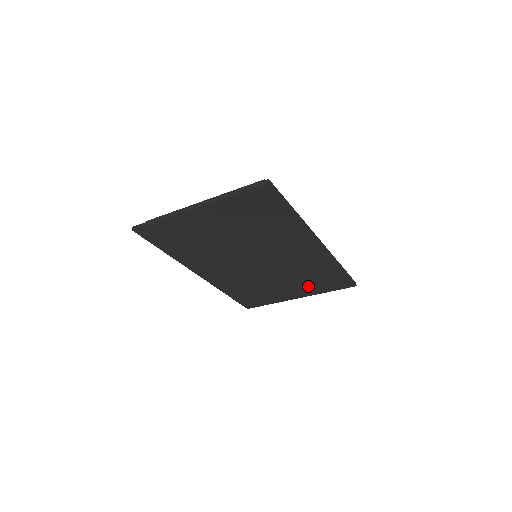
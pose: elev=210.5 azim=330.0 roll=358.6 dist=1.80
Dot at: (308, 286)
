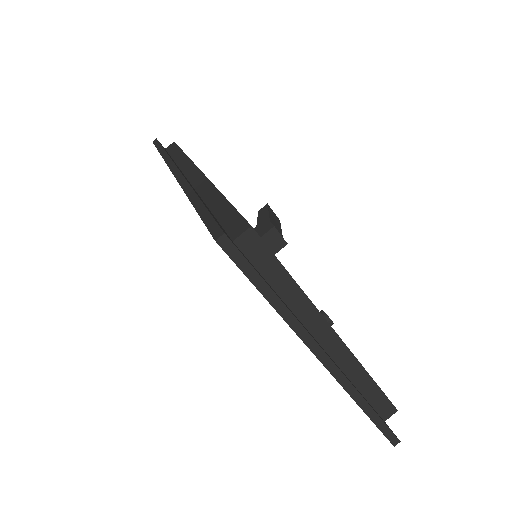
Dot at: occluded
